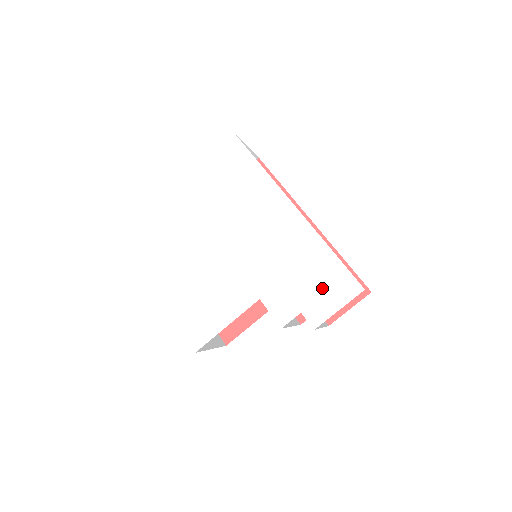
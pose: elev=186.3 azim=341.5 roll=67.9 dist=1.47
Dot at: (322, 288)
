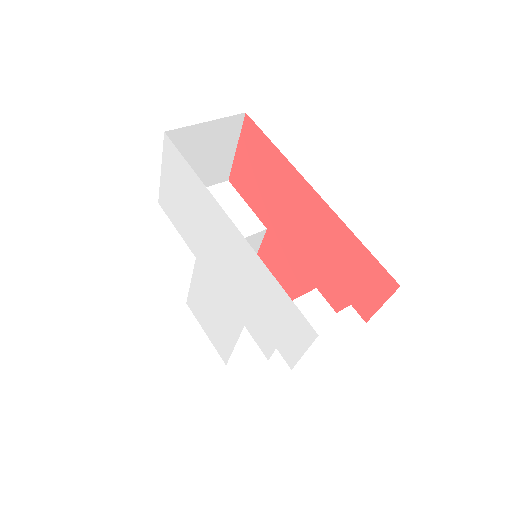
Dot at: (283, 325)
